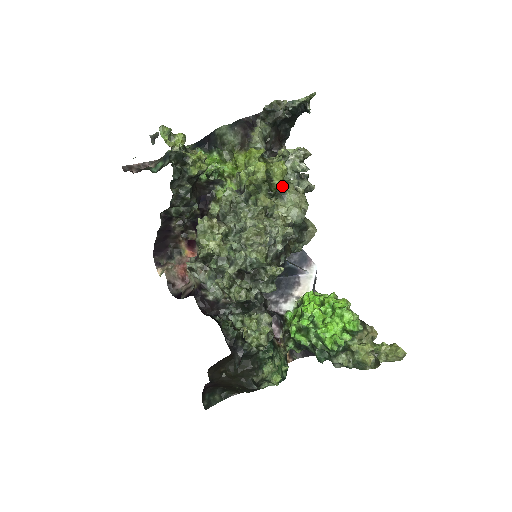
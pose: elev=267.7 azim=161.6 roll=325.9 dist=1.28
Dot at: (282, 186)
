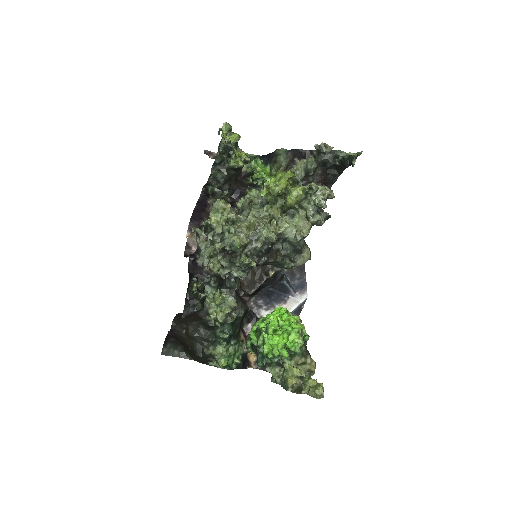
Dot at: (294, 207)
